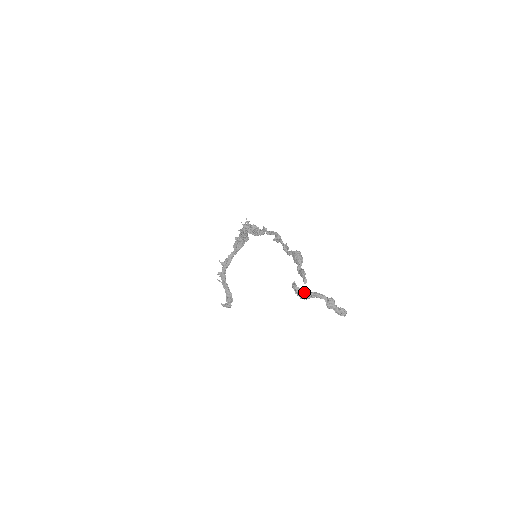
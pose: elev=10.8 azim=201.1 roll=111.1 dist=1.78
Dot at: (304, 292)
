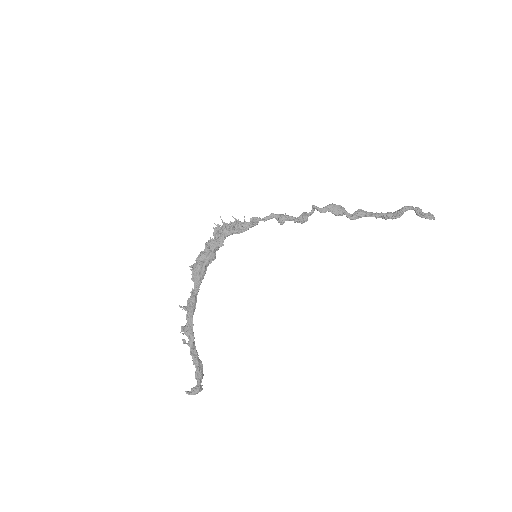
Dot at: (393, 212)
